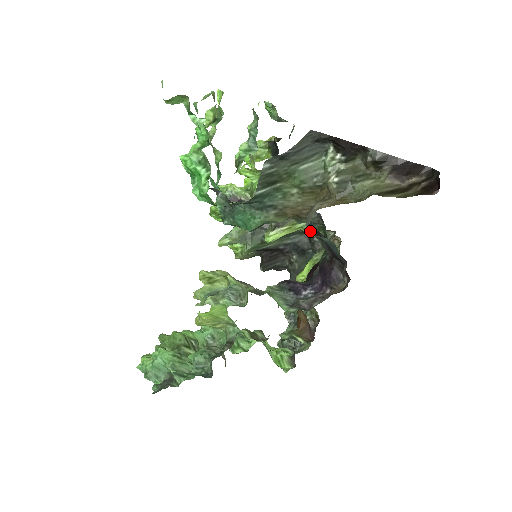
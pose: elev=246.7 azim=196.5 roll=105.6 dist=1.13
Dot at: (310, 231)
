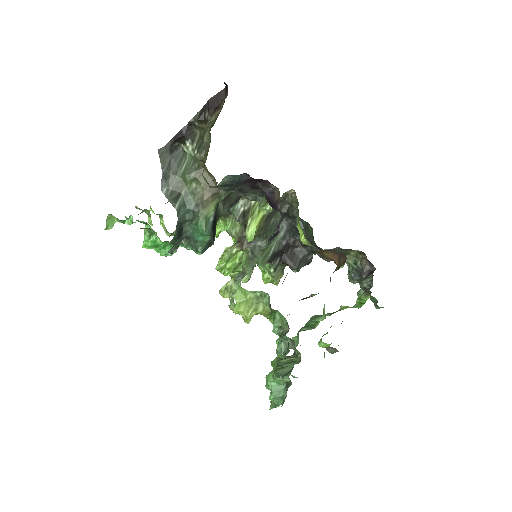
Dot at: (265, 206)
